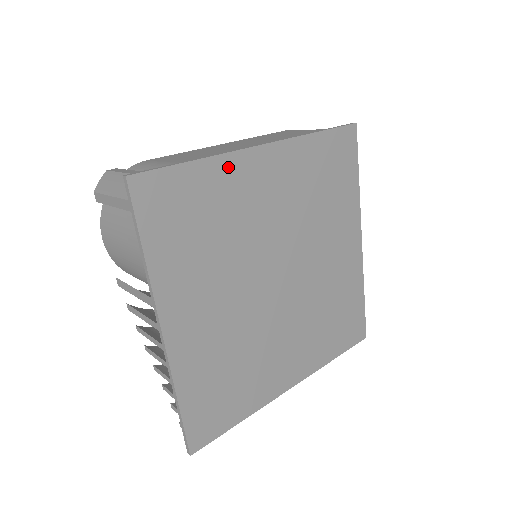
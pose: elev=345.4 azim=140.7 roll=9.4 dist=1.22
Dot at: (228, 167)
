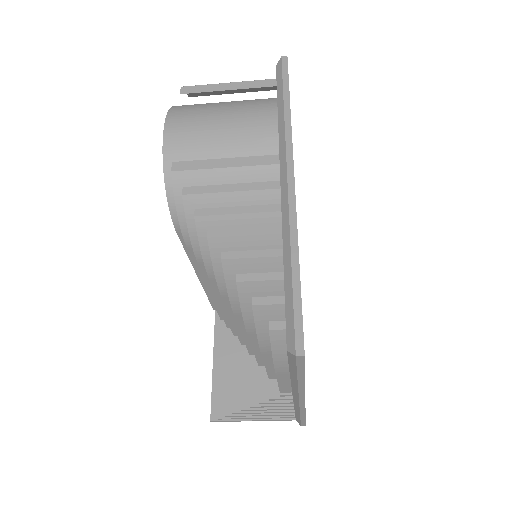
Dot at: occluded
